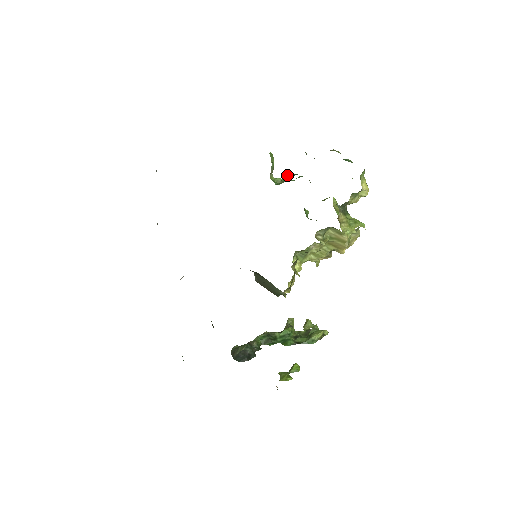
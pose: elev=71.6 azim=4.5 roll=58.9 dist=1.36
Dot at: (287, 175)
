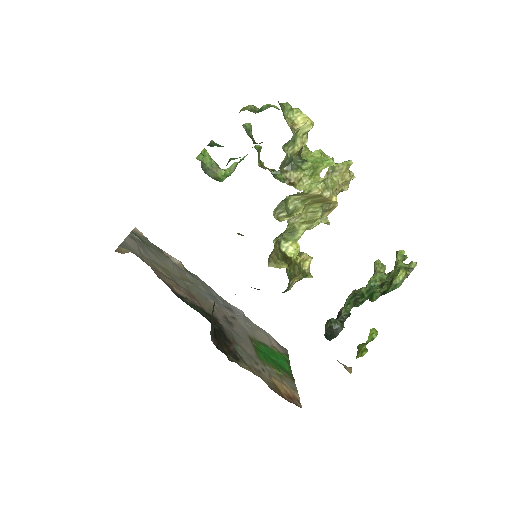
Dot at: occluded
